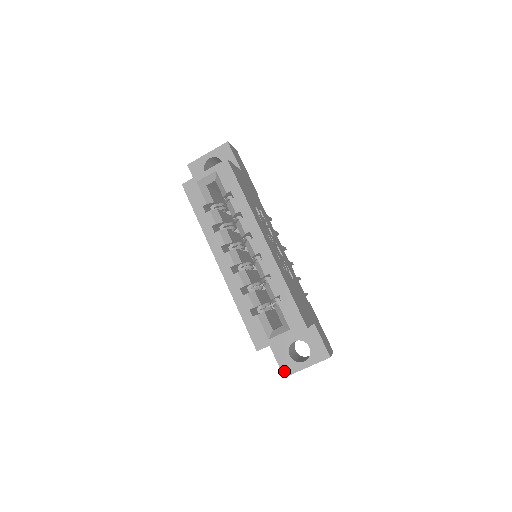
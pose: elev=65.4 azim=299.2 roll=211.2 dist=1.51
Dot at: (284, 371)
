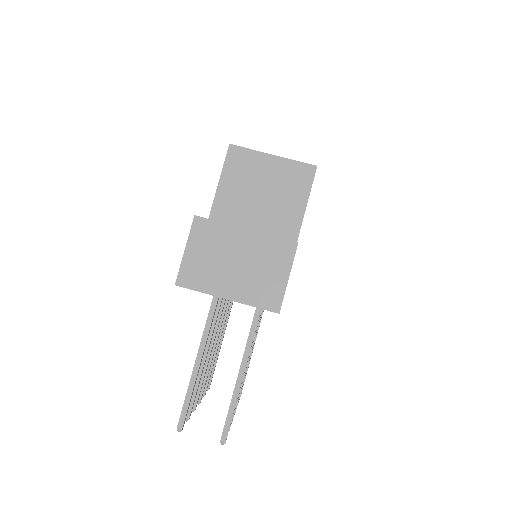
Dot at: occluded
